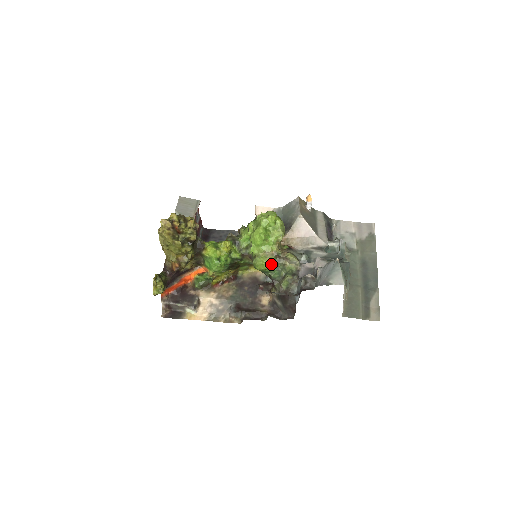
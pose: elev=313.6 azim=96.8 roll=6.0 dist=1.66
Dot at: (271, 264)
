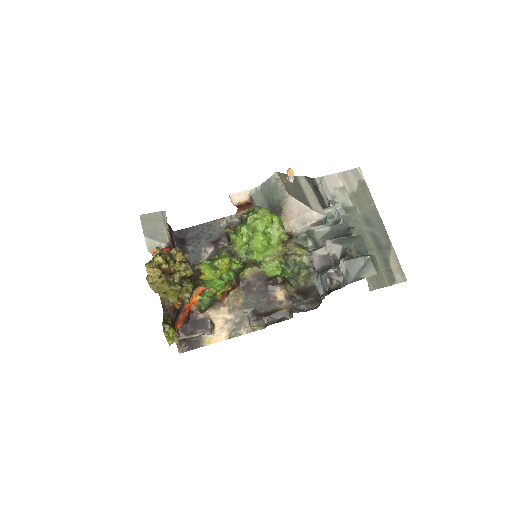
Dot at: (281, 266)
